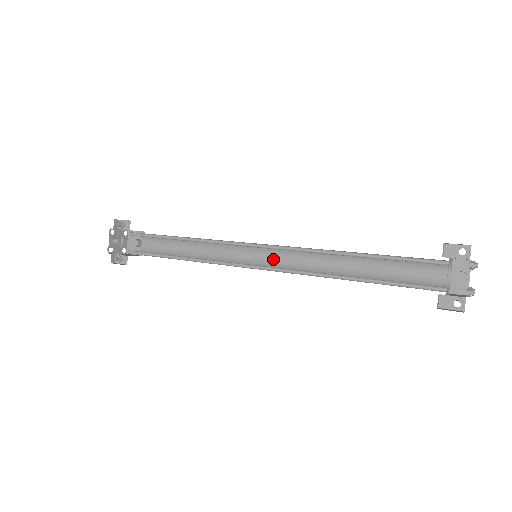
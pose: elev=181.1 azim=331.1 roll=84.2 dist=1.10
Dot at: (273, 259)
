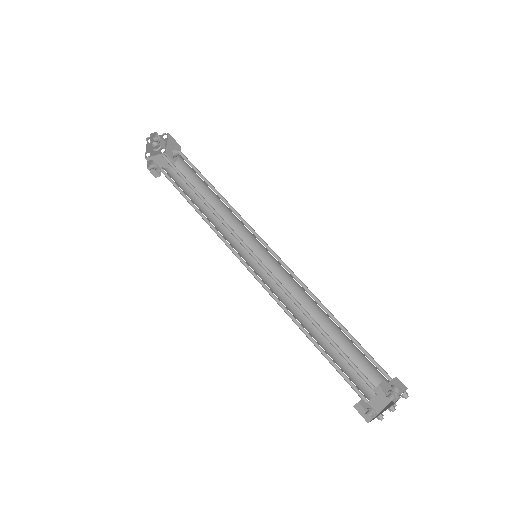
Dot at: (272, 261)
